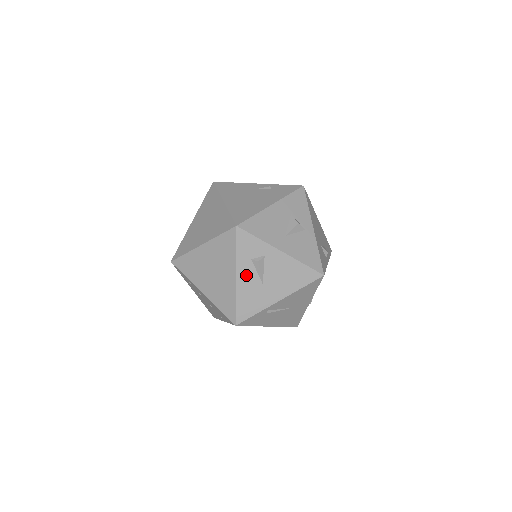
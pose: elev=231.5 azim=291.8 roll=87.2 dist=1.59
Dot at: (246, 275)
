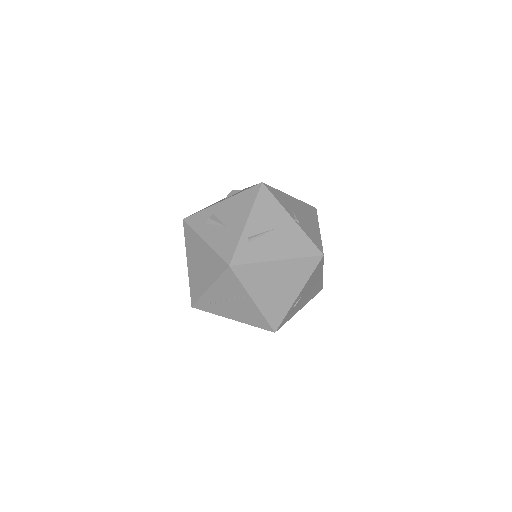
Dot at: (210, 234)
